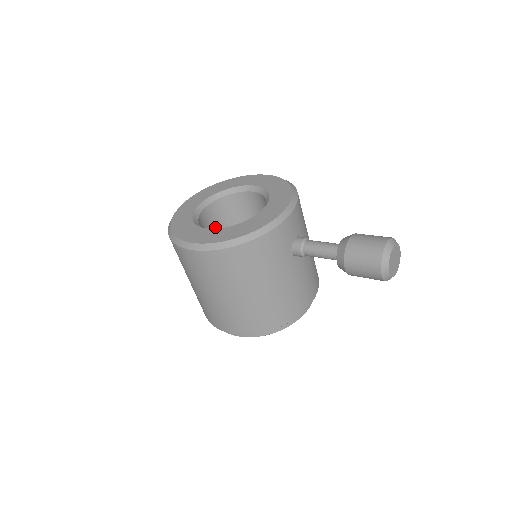
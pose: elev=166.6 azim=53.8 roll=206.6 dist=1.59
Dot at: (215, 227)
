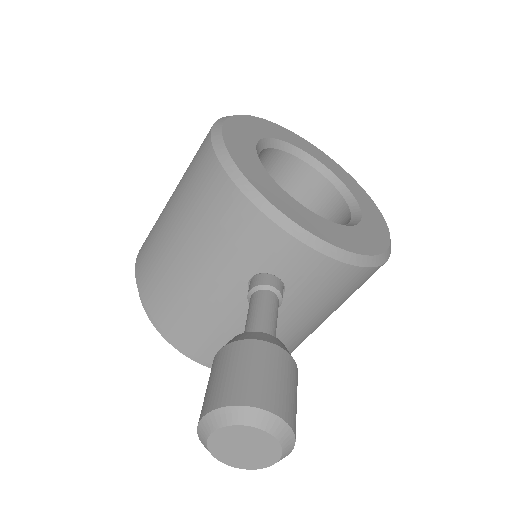
Dot at: occluded
